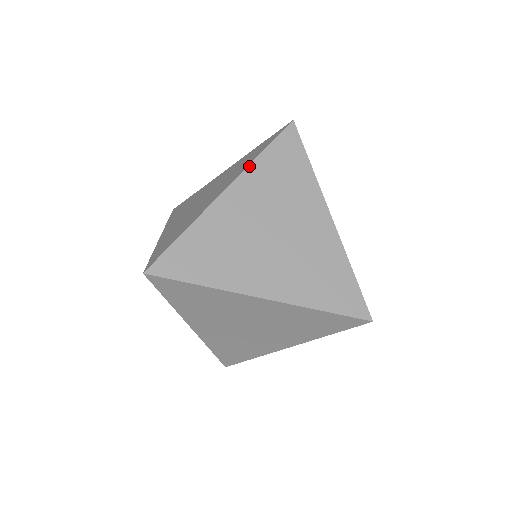
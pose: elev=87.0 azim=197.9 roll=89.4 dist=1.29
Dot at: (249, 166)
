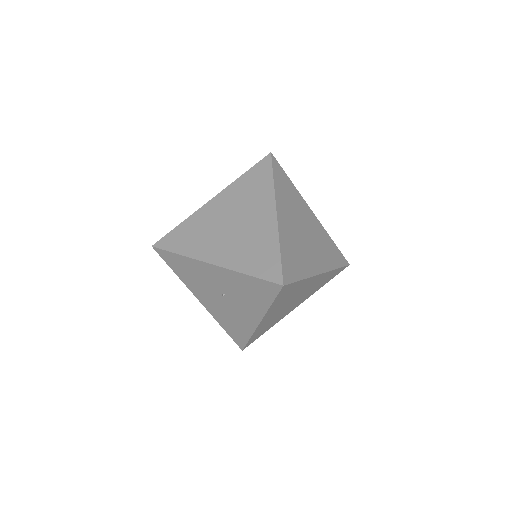
Dot at: (275, 191)
